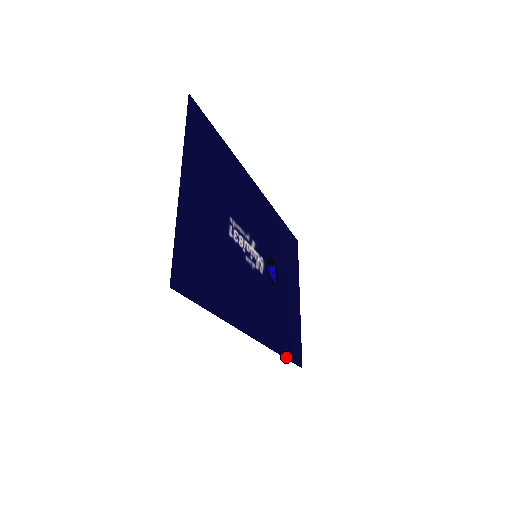
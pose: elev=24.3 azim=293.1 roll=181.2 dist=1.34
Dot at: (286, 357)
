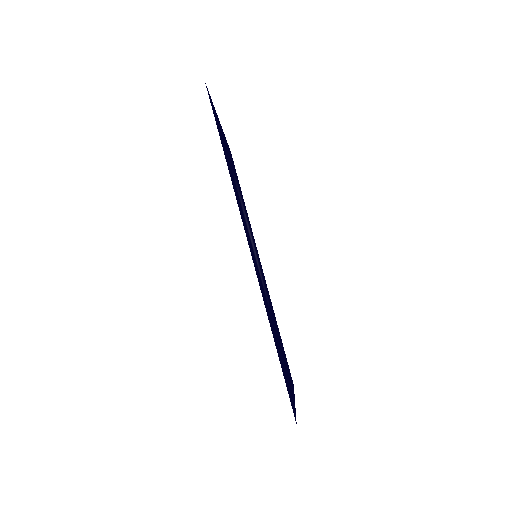
Dot at: occluded
